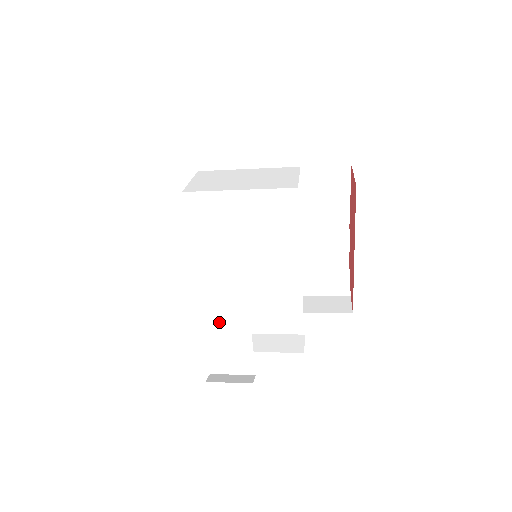
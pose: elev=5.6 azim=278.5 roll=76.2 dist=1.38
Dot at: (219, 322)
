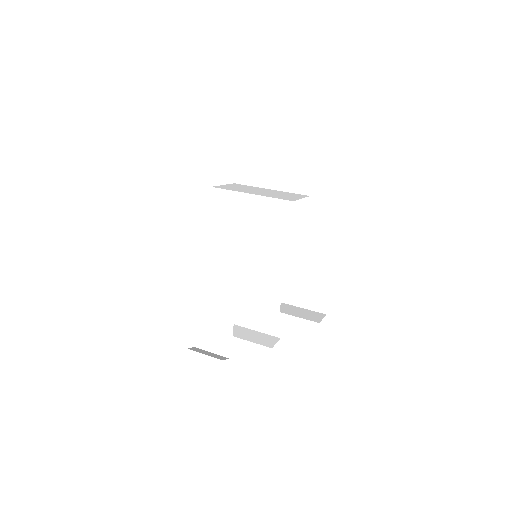
Dot at: (212, 300)
